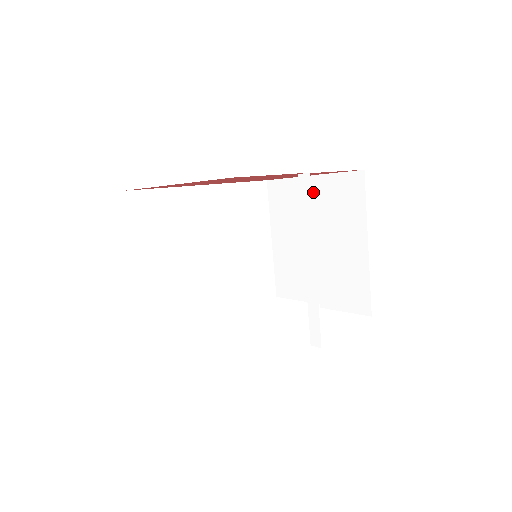
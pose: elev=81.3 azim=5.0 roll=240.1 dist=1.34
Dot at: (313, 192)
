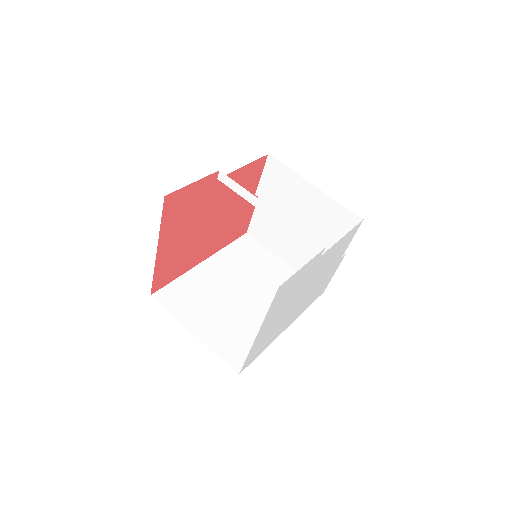
Dot at: (265, 201)
